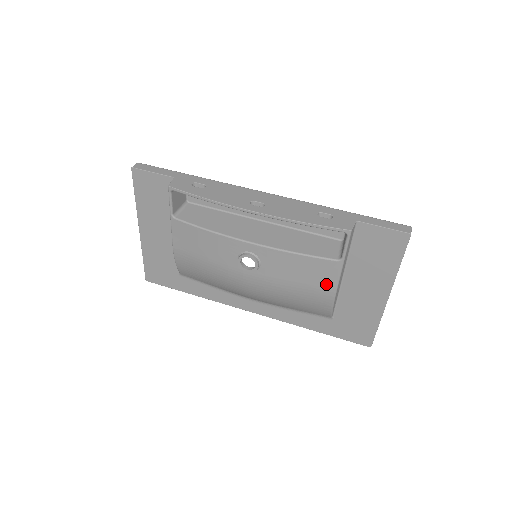
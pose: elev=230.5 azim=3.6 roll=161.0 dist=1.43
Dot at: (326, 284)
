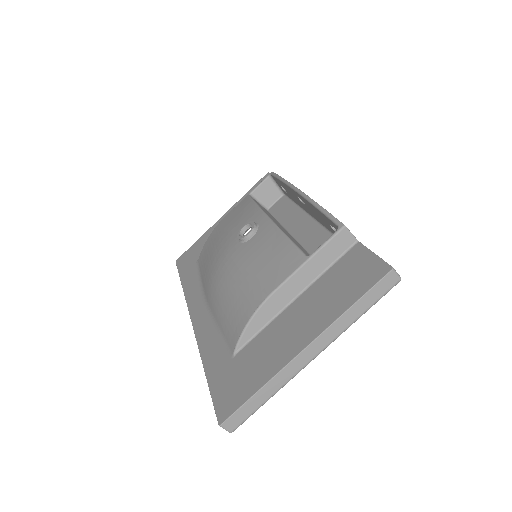
Dot at: (272, 280)
